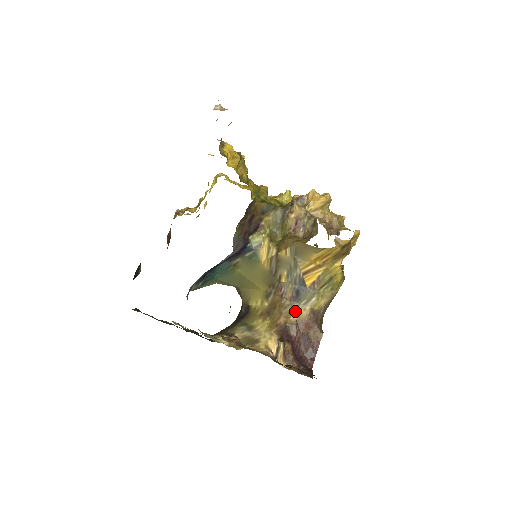
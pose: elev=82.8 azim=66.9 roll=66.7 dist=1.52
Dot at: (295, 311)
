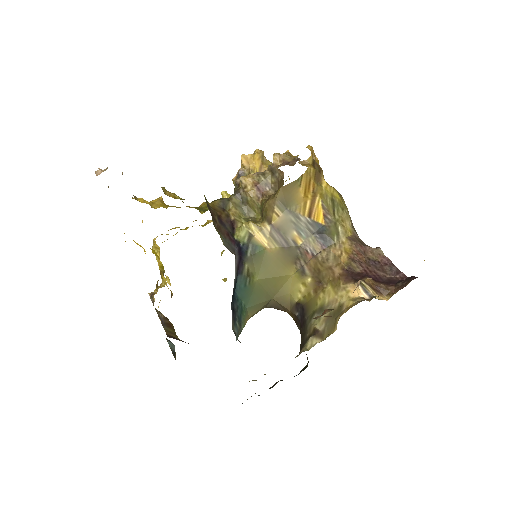
Dot at: (338, 252)
